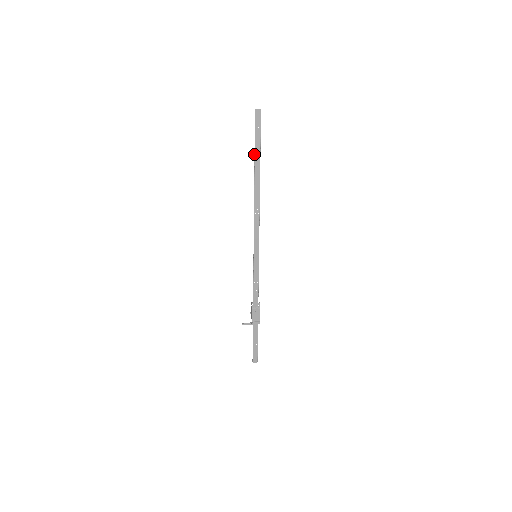
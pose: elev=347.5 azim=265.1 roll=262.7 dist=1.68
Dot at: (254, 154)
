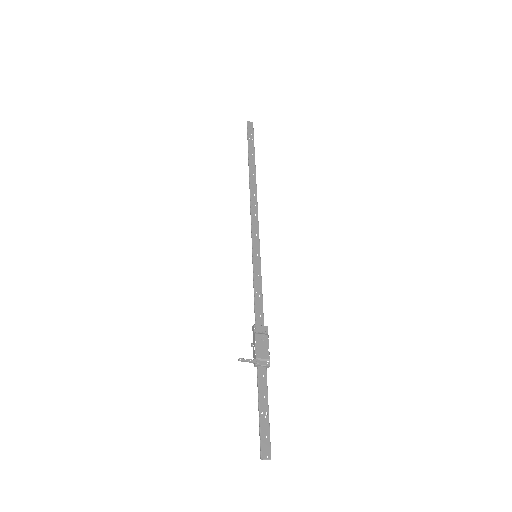
Dot at: (248, 152)
